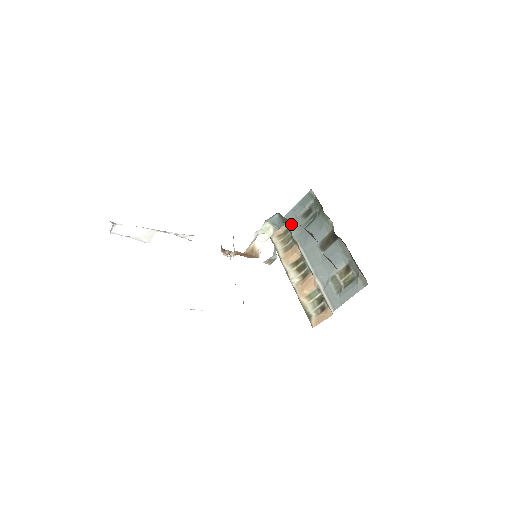
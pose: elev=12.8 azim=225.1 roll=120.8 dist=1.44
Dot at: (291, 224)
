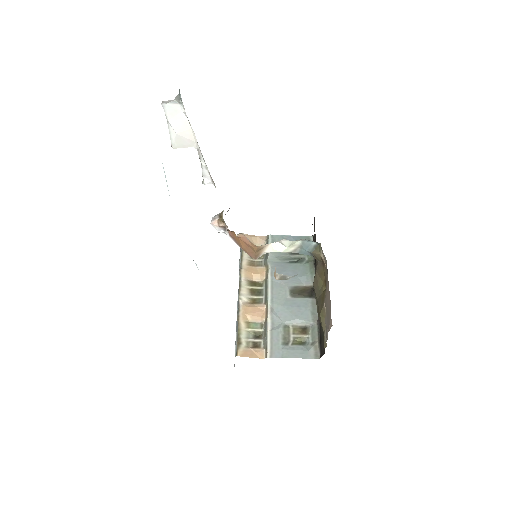
Dot at: occluded
